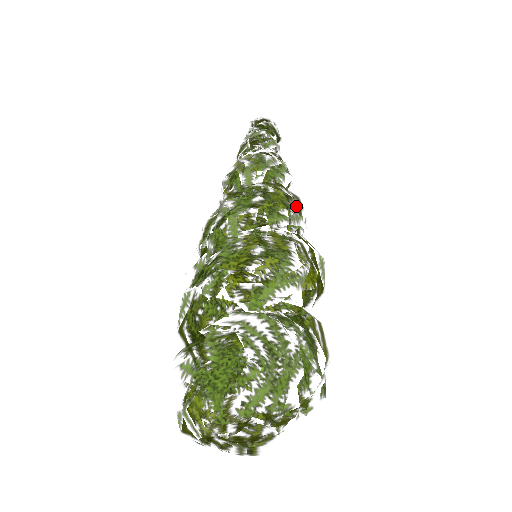
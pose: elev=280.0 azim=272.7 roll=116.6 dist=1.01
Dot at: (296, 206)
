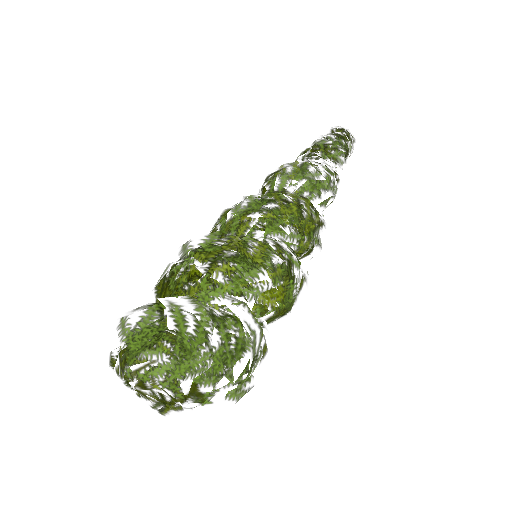
Dot at: (307, 225)
